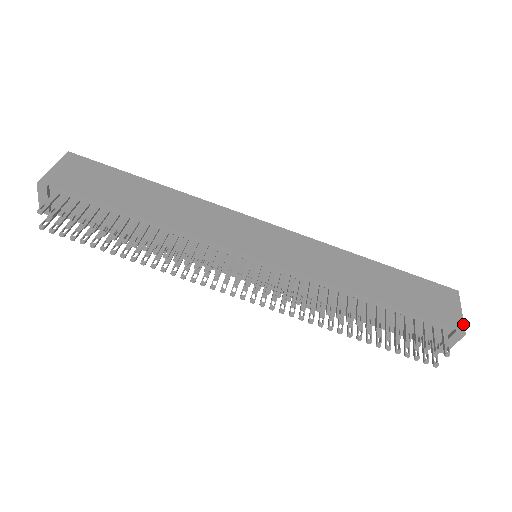
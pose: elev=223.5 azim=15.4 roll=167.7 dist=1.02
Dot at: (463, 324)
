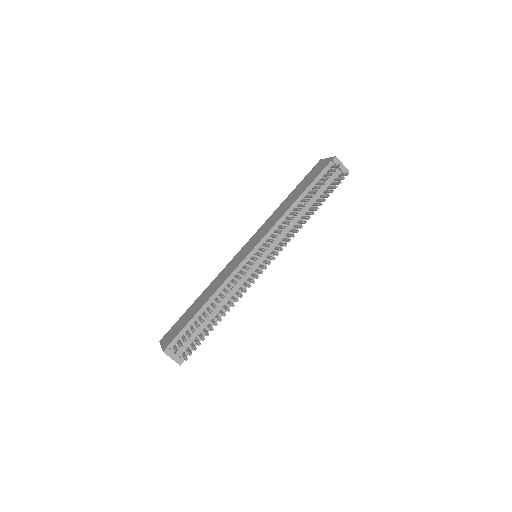
Dot at: (332, 157)
